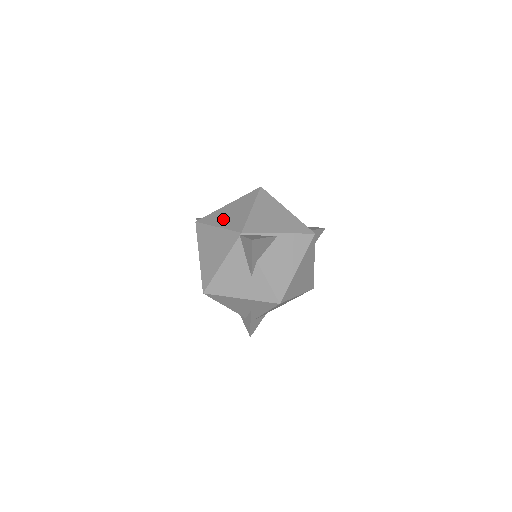
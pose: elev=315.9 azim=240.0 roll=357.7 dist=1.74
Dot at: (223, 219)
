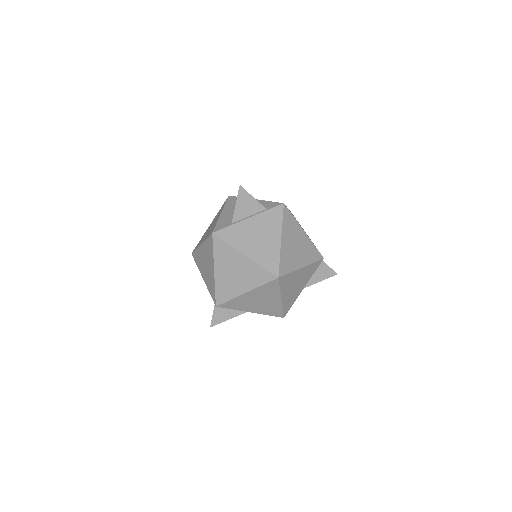
Dot at: (224, 270)
